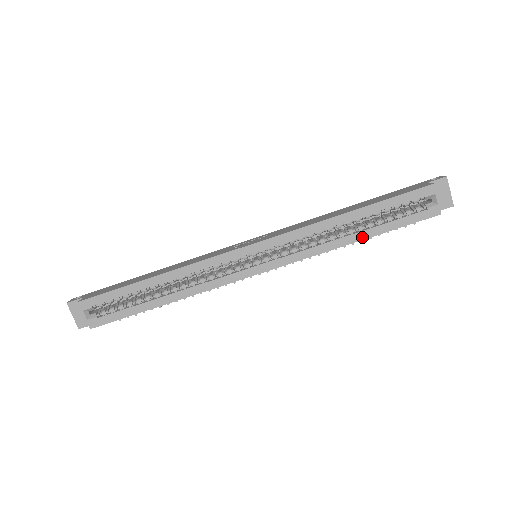
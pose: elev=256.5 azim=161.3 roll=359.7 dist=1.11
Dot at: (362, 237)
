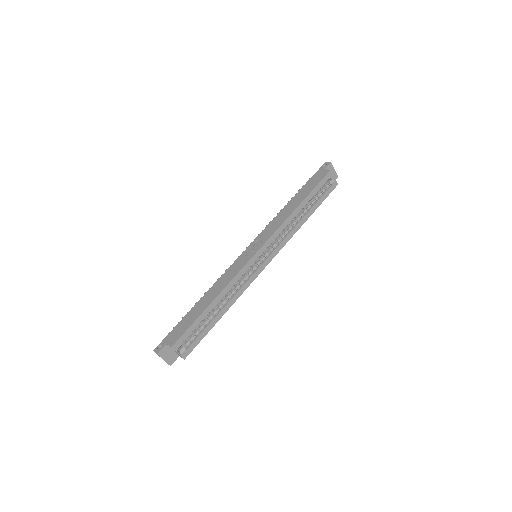
Dot at: (309, 216)
